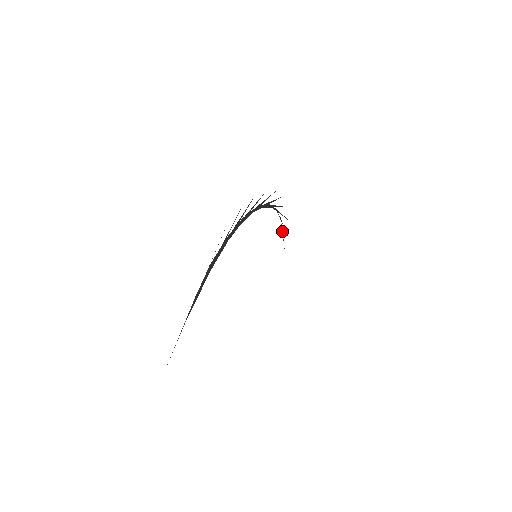
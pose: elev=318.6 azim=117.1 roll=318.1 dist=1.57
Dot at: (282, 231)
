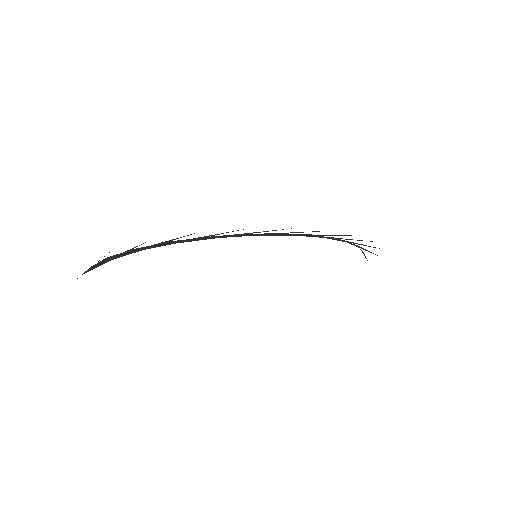
Dot at: (357, 245)
